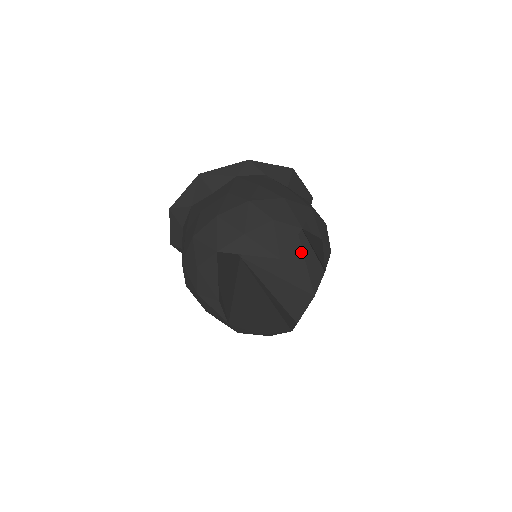
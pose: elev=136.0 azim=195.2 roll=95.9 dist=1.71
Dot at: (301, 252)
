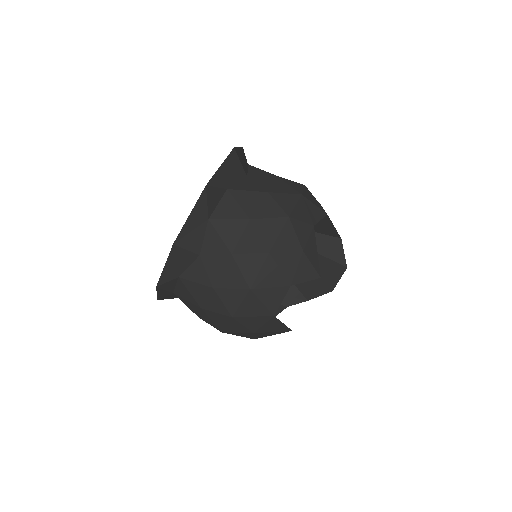
Dot at: occluded
